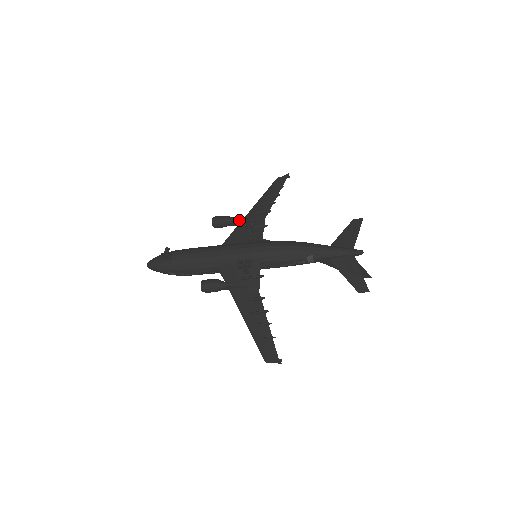
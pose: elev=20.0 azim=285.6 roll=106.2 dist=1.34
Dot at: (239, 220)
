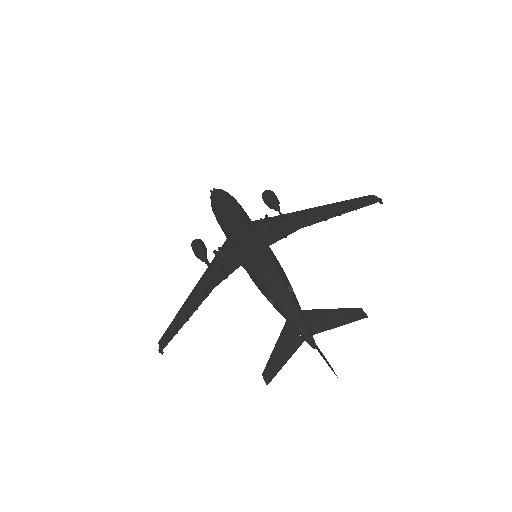
Dot at: (278, 211)
